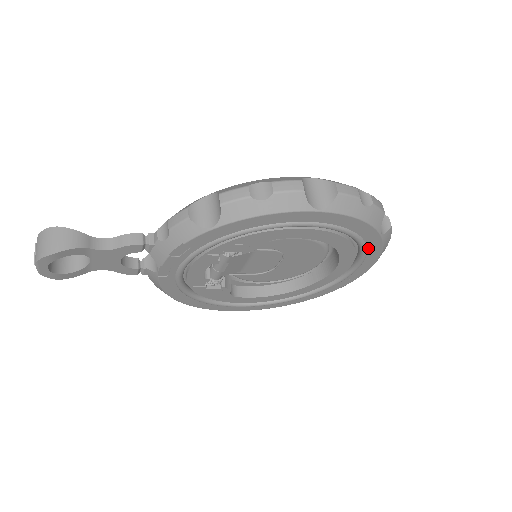
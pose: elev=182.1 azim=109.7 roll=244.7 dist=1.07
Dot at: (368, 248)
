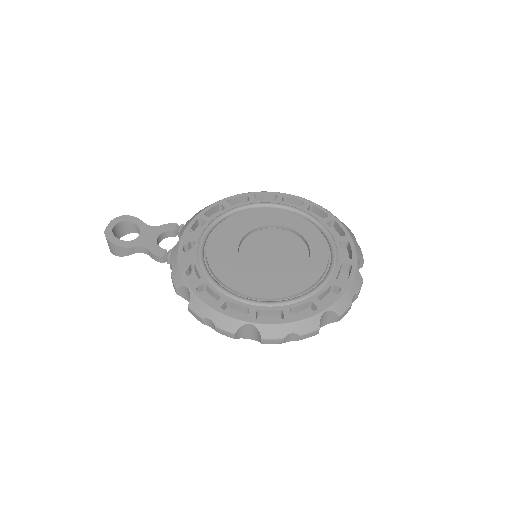
Dot at: occluded
